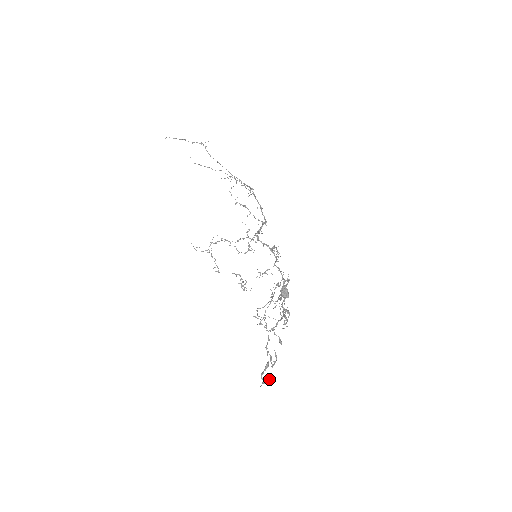
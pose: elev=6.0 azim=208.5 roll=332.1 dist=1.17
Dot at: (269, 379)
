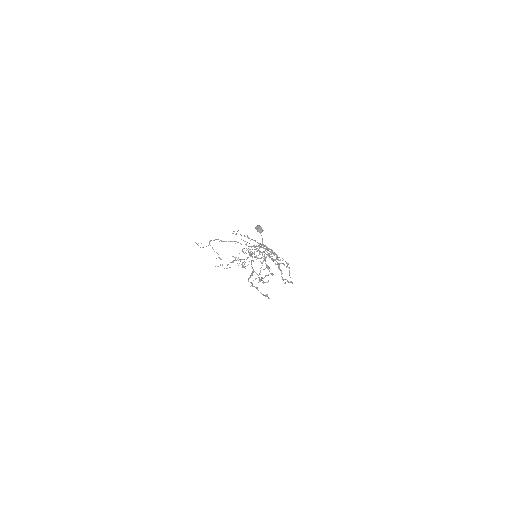
Dot at: (263, 294)
